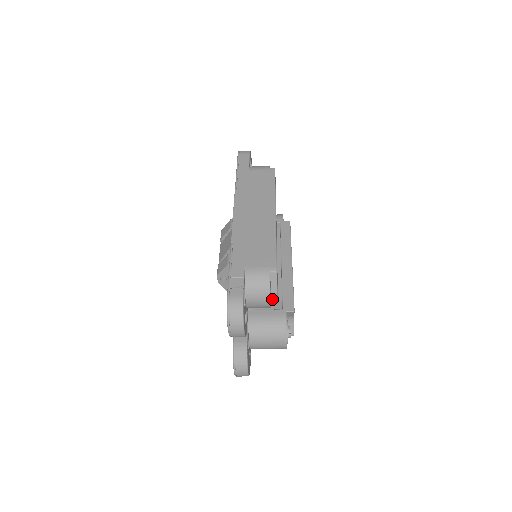
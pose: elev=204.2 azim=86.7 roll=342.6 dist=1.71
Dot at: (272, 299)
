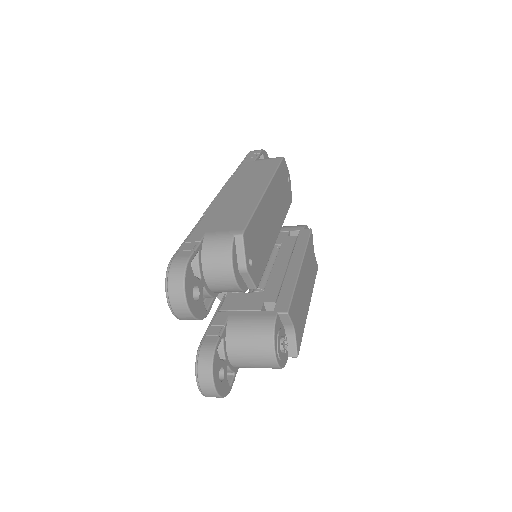
Dot at: (246, 282)
